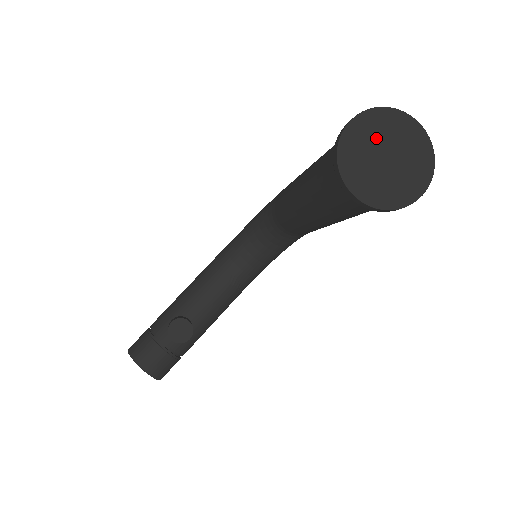
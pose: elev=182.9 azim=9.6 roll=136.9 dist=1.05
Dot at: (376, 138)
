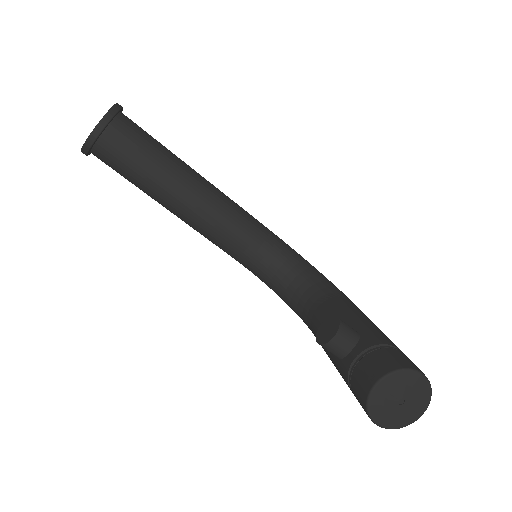
Dot at: occluded
